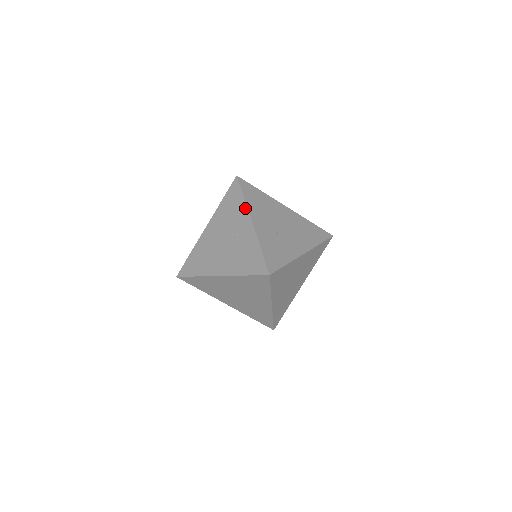
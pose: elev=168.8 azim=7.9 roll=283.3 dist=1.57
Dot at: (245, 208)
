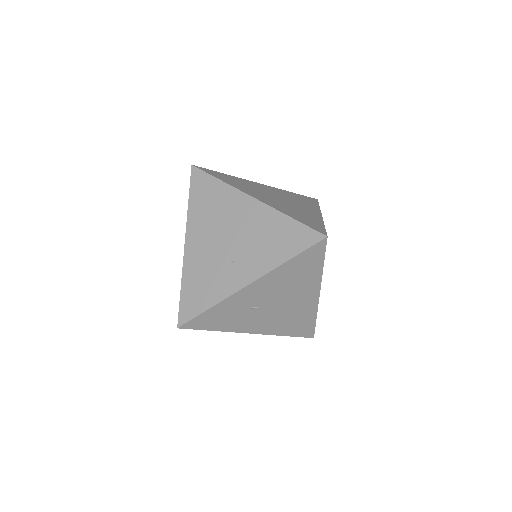
Dot at: (270, 268)
